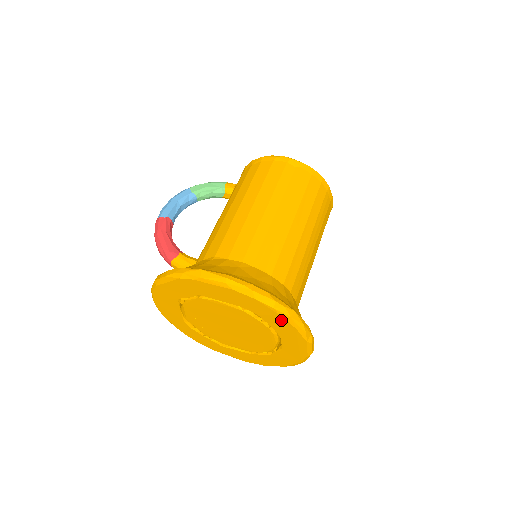
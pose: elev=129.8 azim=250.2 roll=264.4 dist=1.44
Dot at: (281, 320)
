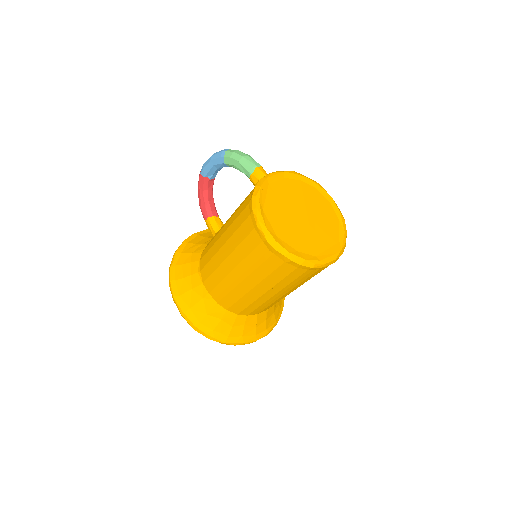
Dot at: occluded
